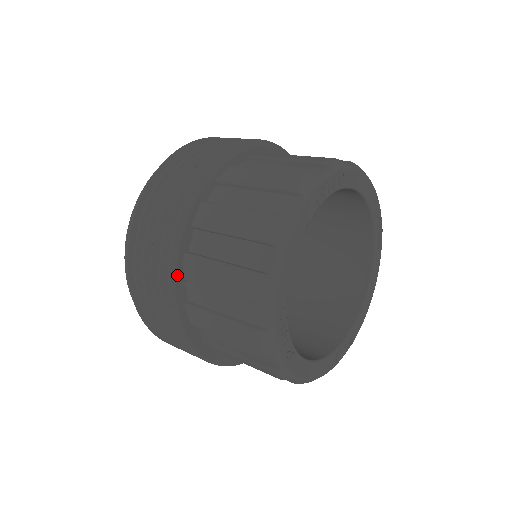
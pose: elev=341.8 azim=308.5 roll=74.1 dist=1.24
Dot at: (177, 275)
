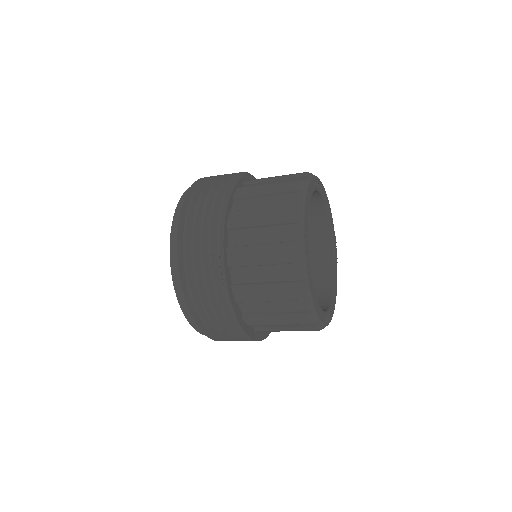
Dot at: (225, 222)
